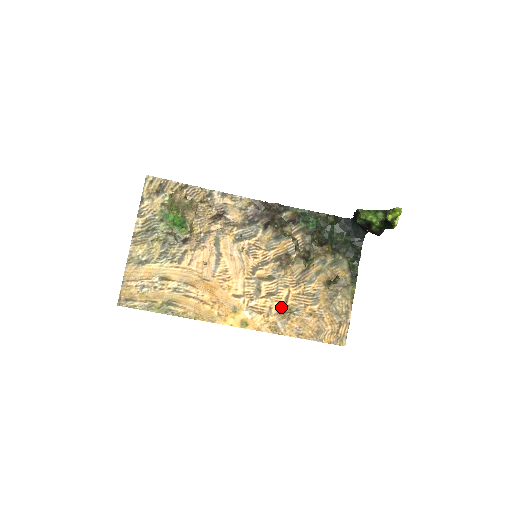
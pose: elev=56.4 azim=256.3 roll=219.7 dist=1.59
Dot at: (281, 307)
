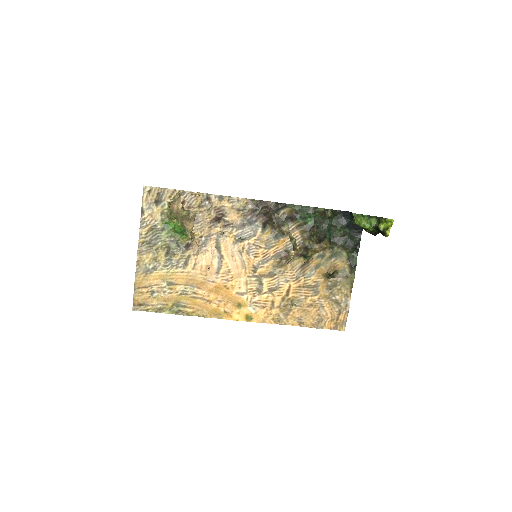
Dot at: (283, 300)
